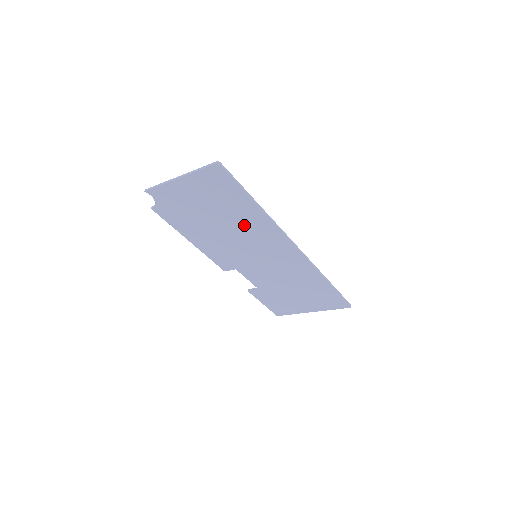
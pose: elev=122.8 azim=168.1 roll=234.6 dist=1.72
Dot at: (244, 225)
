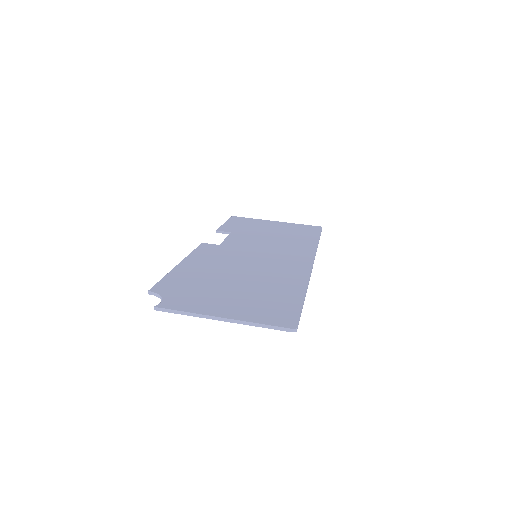
Dot at: occluded
